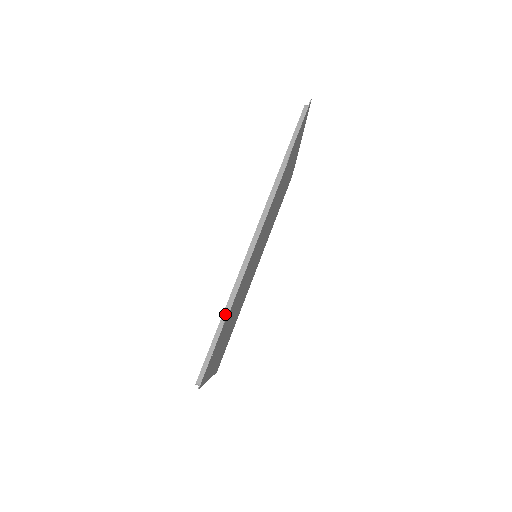
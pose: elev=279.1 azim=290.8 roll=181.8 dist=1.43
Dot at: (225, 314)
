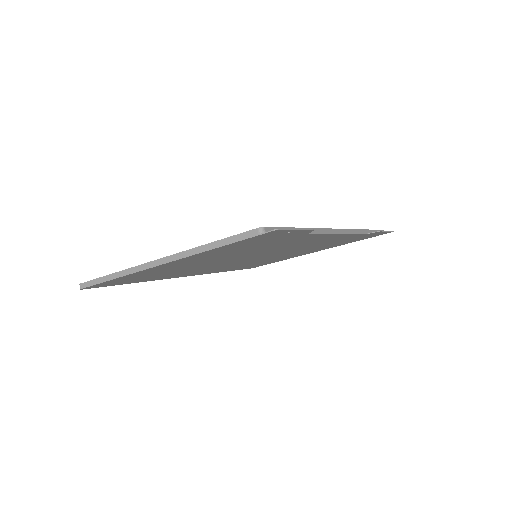
Dot at: occluded
